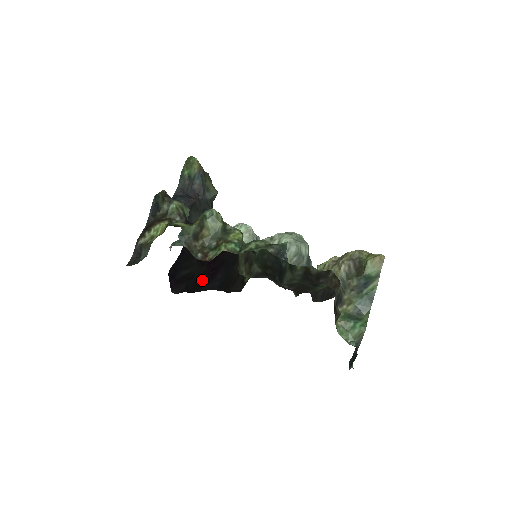
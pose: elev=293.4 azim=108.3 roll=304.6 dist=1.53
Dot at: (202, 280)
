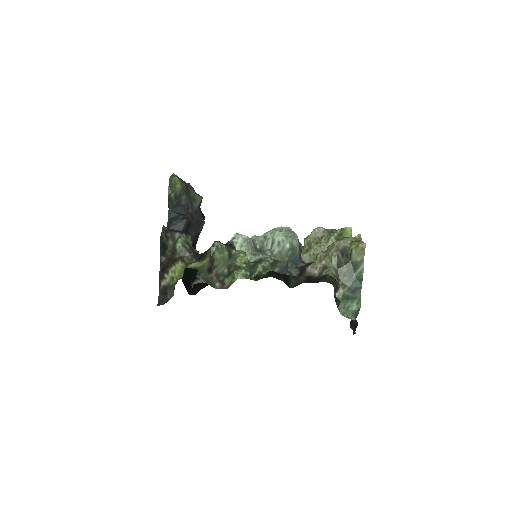
Dot at: occluded
